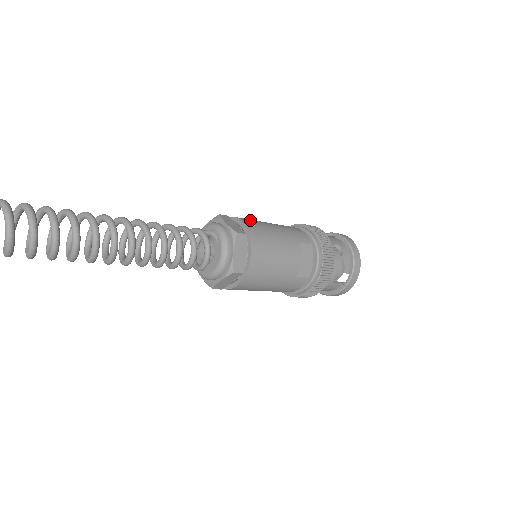
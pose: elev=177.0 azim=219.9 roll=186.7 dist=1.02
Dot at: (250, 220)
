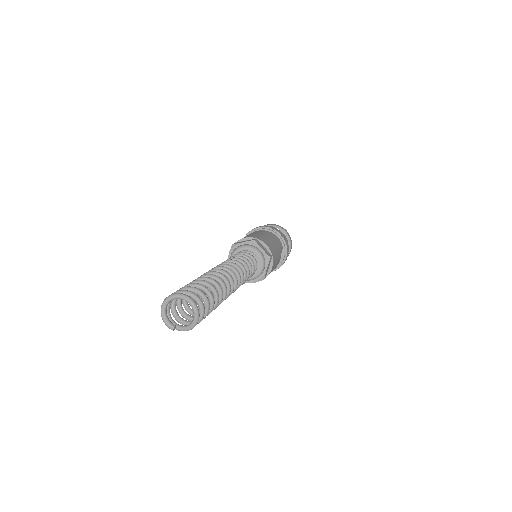
Dot at: (266, 240)
